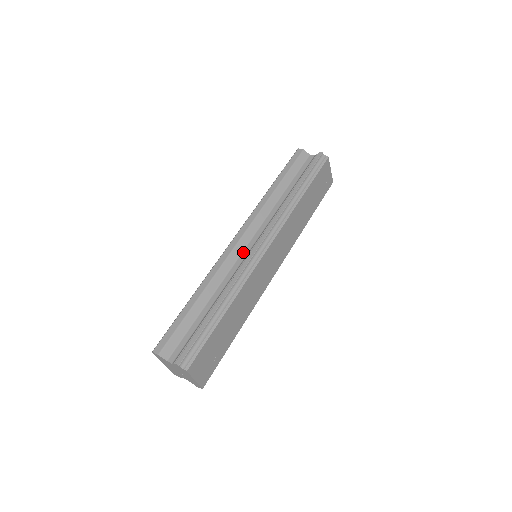
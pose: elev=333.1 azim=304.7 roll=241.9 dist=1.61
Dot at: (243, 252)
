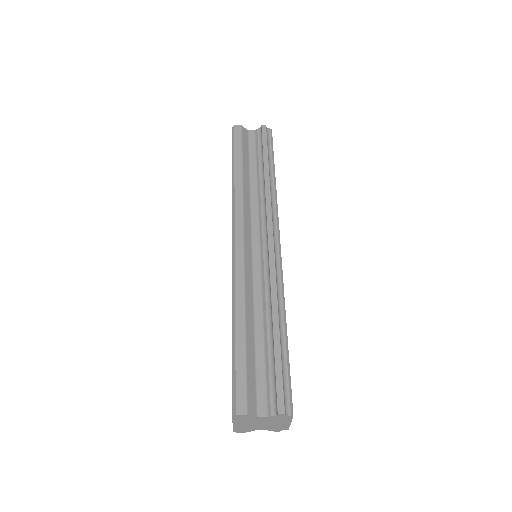
Dot at: (253, 255)
